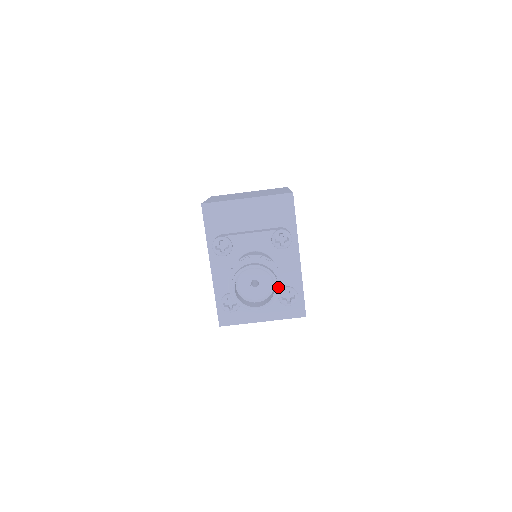
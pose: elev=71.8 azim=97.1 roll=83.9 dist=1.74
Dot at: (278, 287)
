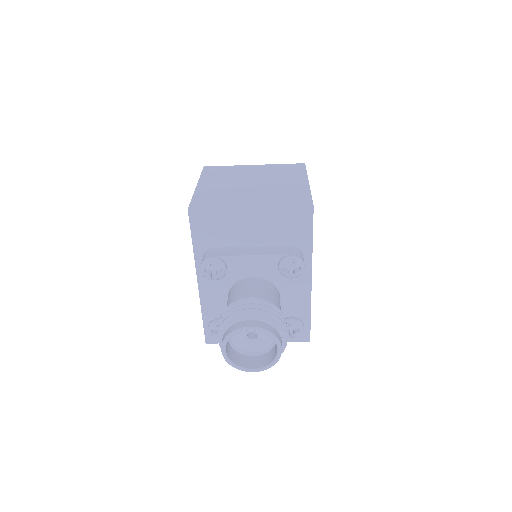
Dot at: occluded
